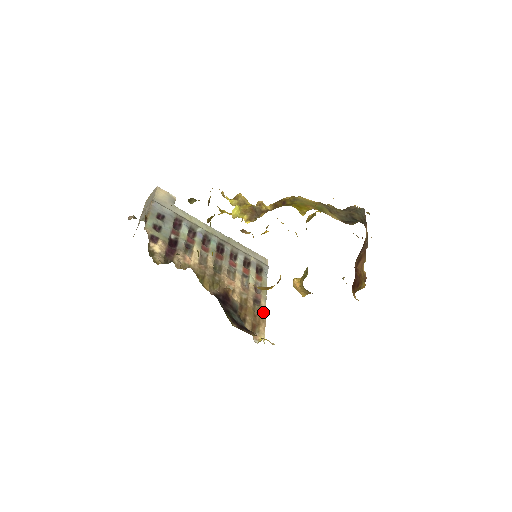
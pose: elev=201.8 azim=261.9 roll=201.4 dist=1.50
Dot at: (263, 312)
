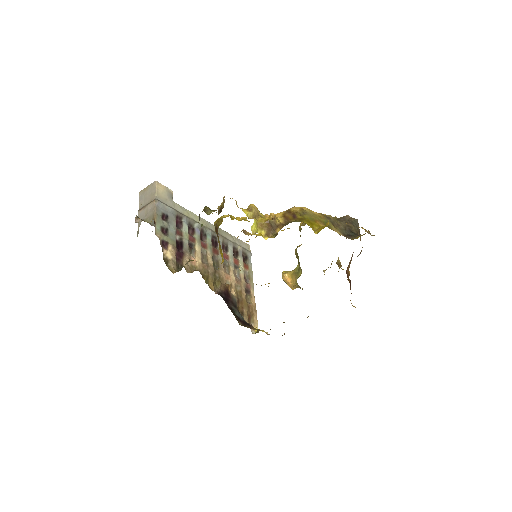
Dot at: (254, 301)
